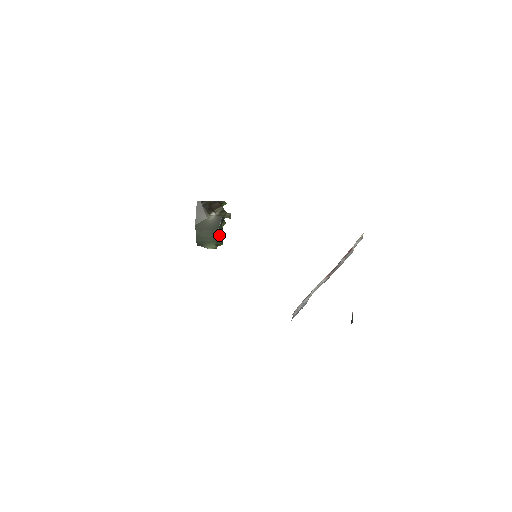
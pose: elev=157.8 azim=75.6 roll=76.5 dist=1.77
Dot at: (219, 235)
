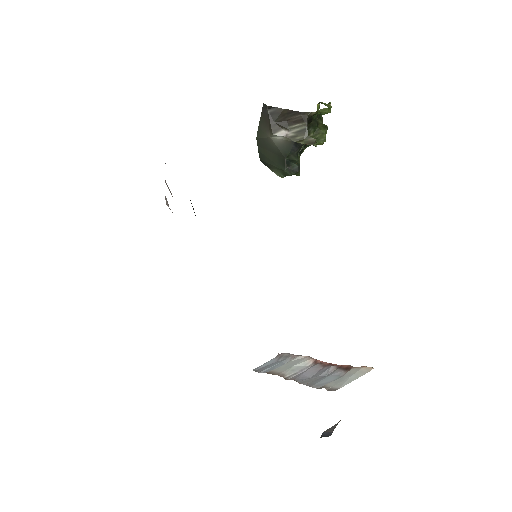
Dot at: (290, 164)
